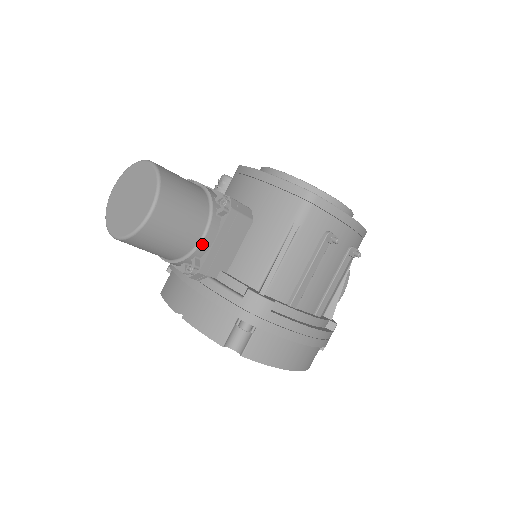
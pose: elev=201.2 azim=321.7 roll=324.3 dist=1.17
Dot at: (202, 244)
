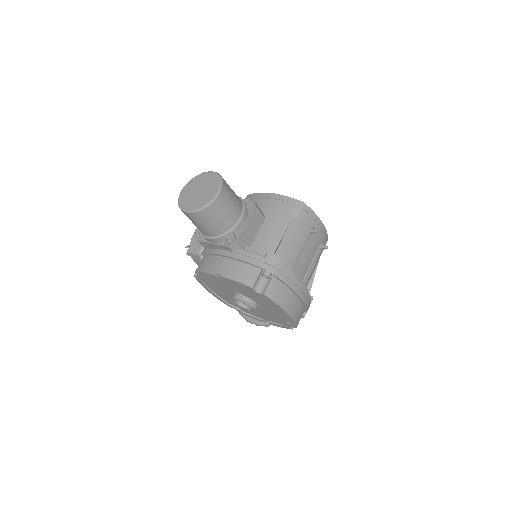
Dot at: (239, 224)
